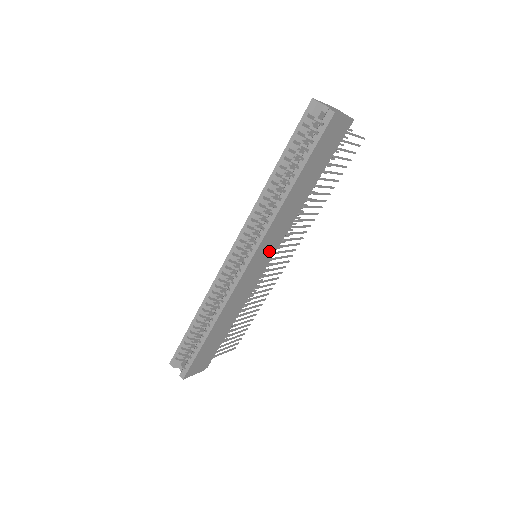
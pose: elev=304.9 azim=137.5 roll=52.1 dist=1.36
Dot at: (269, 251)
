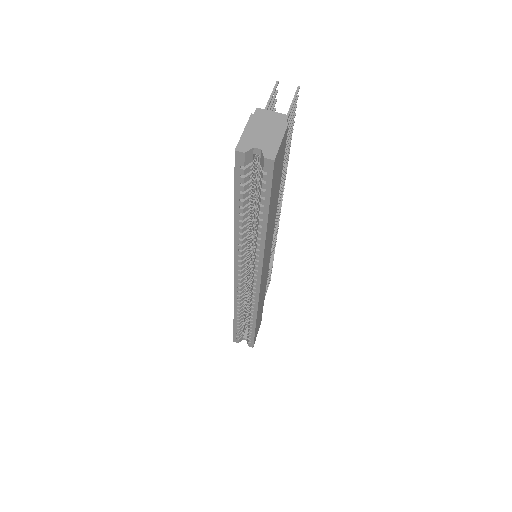
Dot at: (268, 254)
